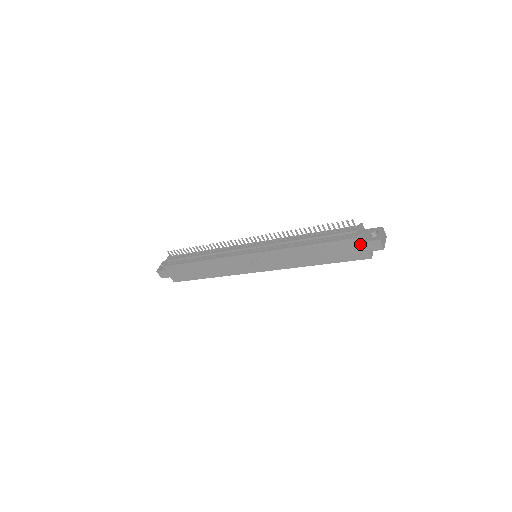
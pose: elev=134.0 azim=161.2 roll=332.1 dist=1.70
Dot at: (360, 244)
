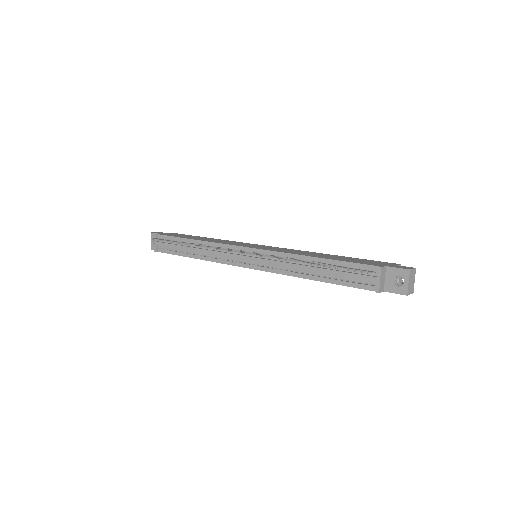
Dot at: (382, 290)
